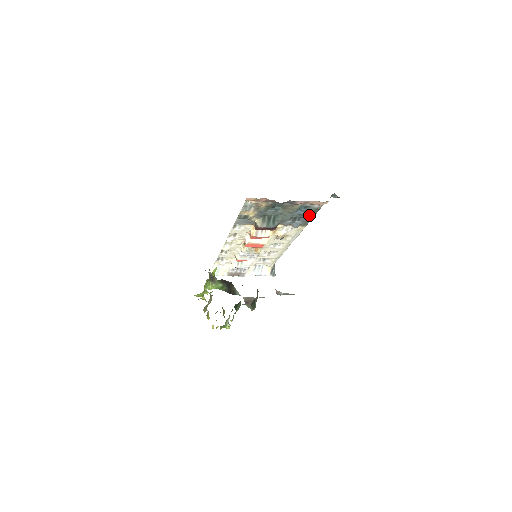
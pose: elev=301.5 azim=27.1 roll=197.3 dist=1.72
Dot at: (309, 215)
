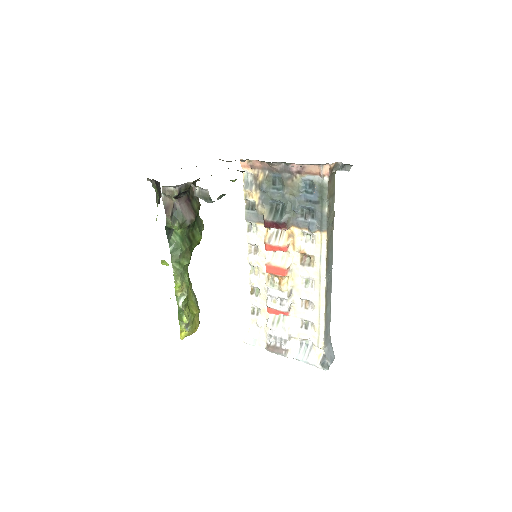
Dot at: (292, 166)
